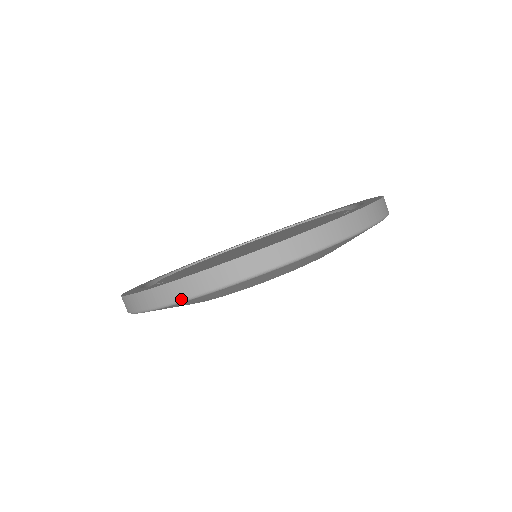
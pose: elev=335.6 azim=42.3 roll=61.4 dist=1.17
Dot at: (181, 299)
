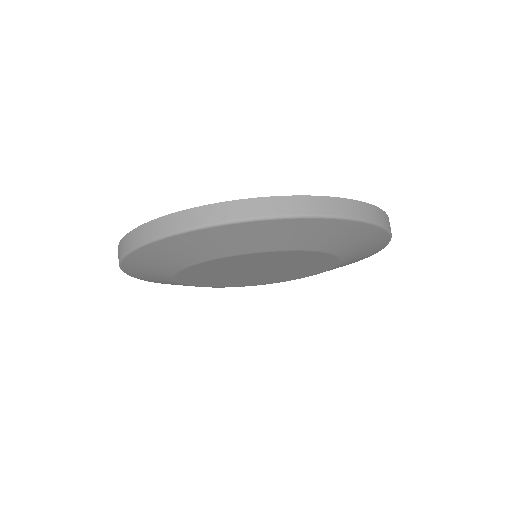
Dot at: (215, 222)
